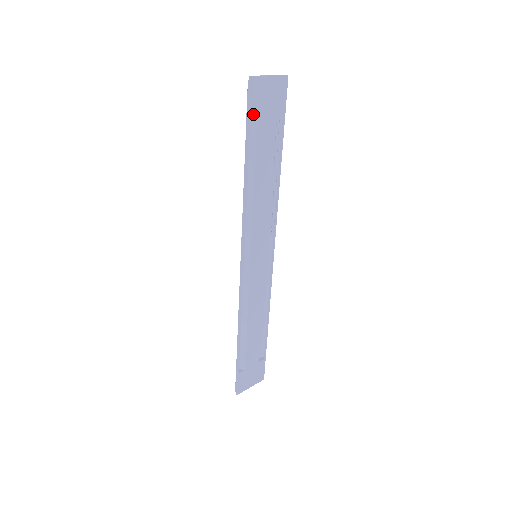
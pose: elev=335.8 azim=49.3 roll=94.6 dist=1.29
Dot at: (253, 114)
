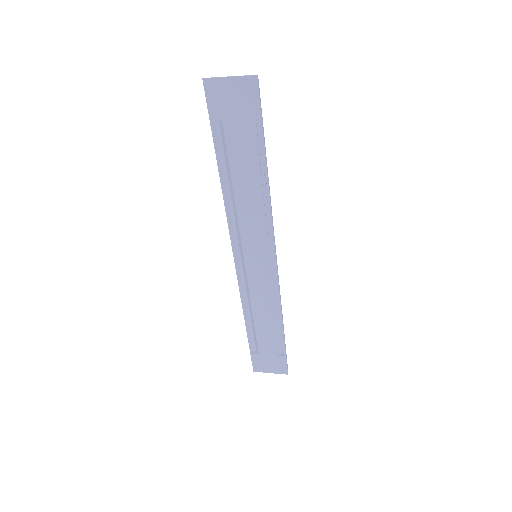
Dot at: (215, 117)
